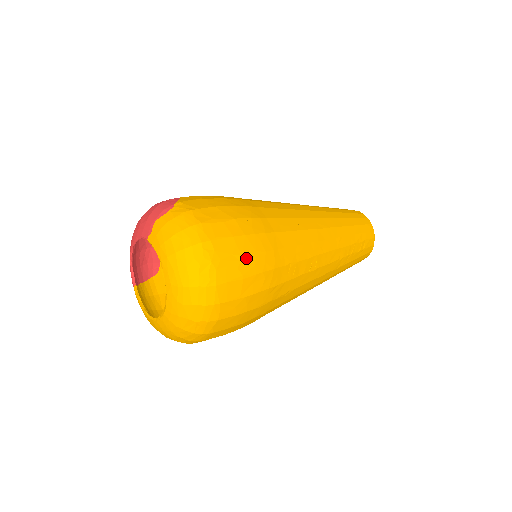
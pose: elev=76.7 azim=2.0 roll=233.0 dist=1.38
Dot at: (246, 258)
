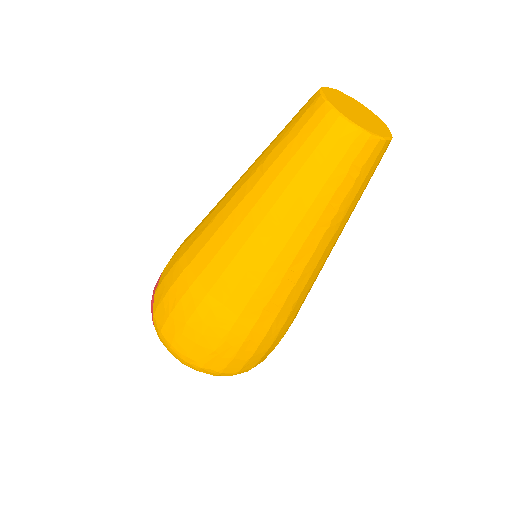
Dot at: (220, 349)
